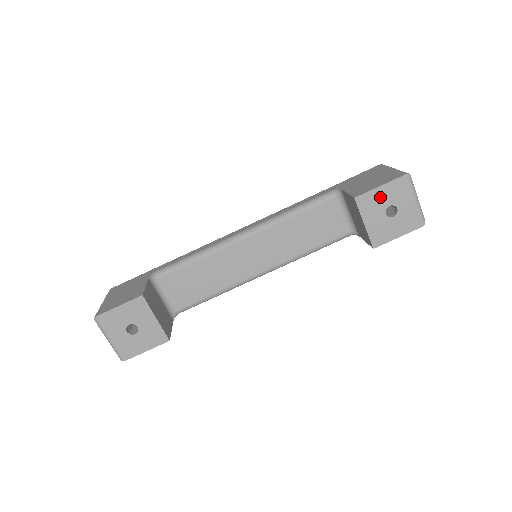
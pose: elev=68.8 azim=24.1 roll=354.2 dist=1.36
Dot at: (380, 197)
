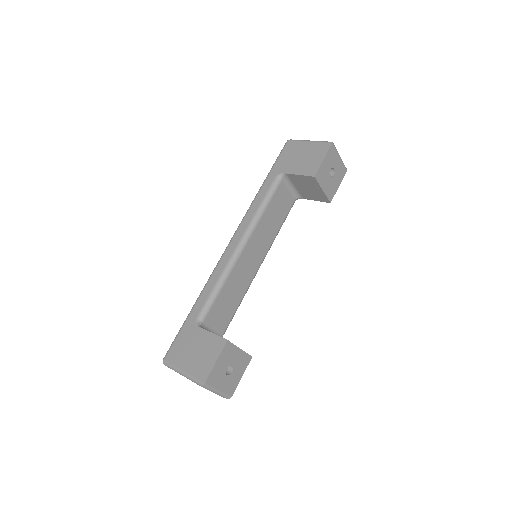
Dot at: (325, 167)
